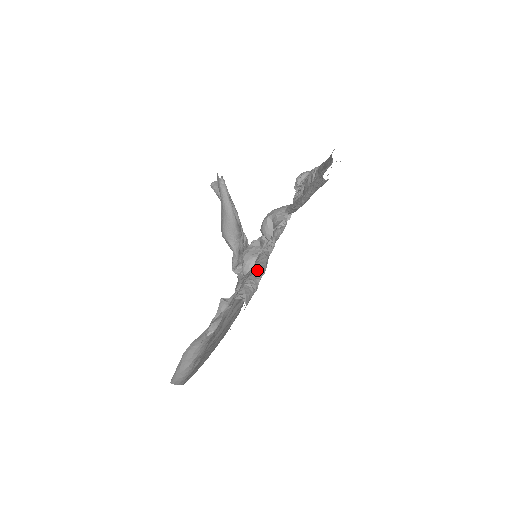
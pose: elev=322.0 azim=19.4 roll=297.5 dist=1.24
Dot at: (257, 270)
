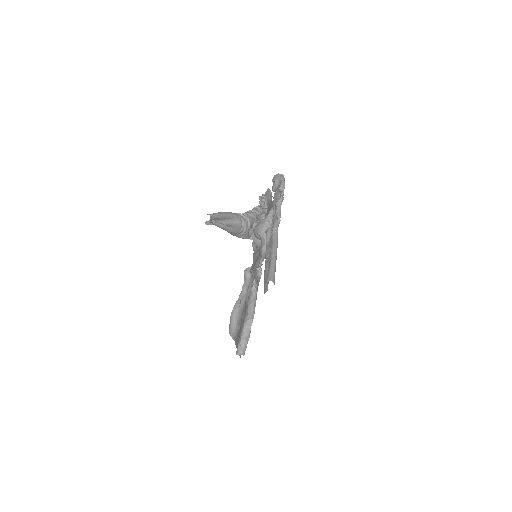
Dot at: (248, 320)
